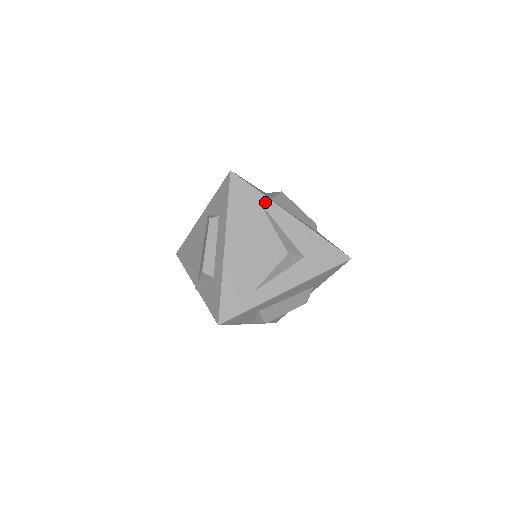
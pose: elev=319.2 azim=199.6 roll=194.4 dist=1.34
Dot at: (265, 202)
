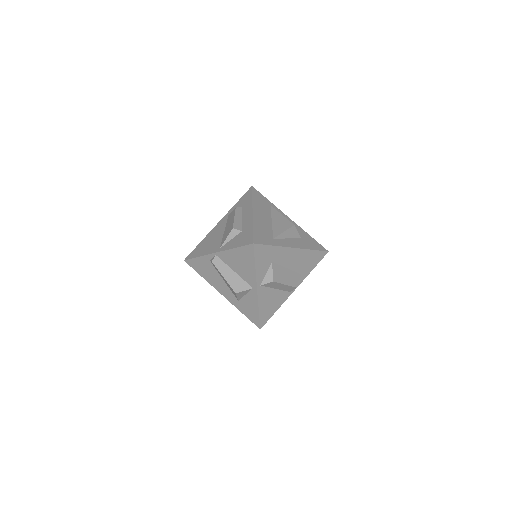
Dot at: (273, 206)
